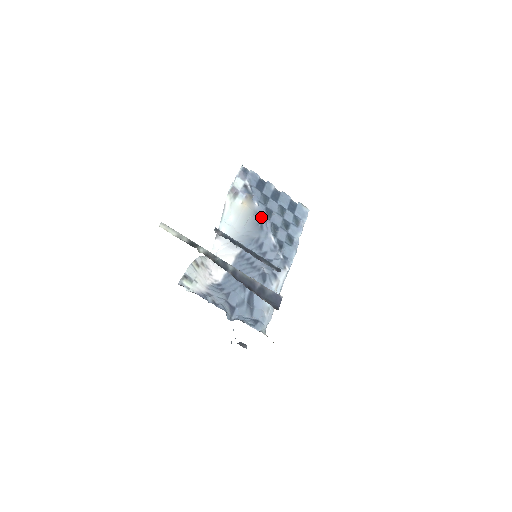
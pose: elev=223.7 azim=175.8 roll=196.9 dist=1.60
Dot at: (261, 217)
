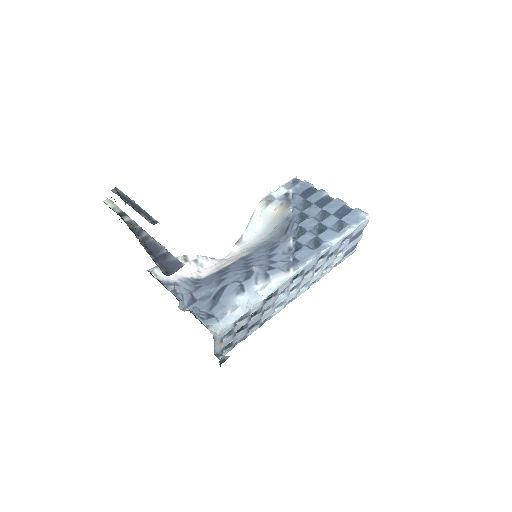
Dot at: (290, 222)
